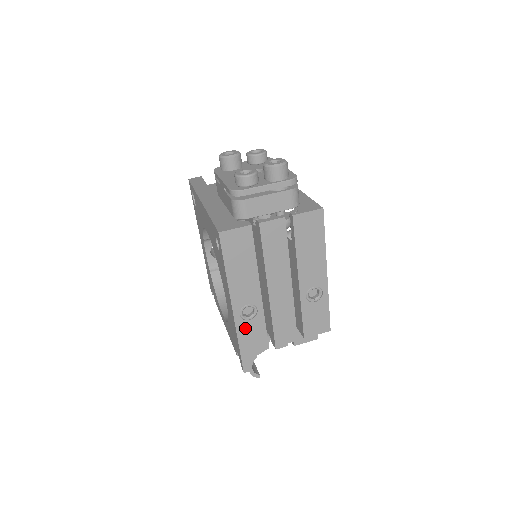
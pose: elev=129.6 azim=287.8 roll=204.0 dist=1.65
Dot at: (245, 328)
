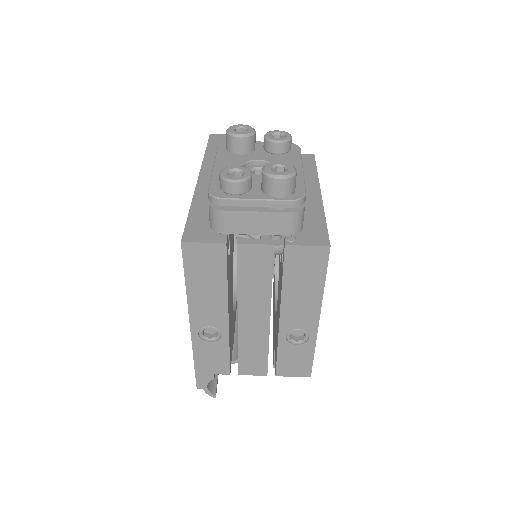
Dot at: (204, 348)
